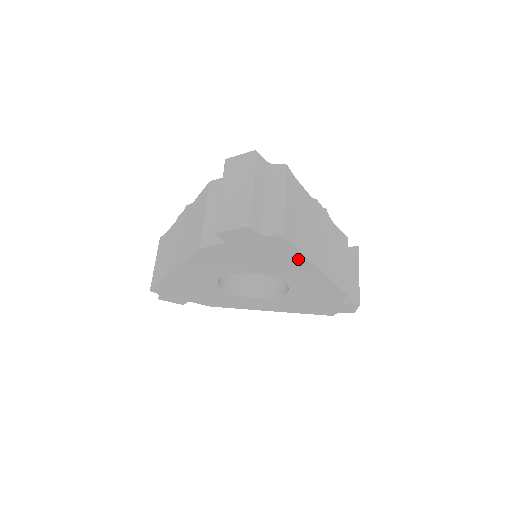
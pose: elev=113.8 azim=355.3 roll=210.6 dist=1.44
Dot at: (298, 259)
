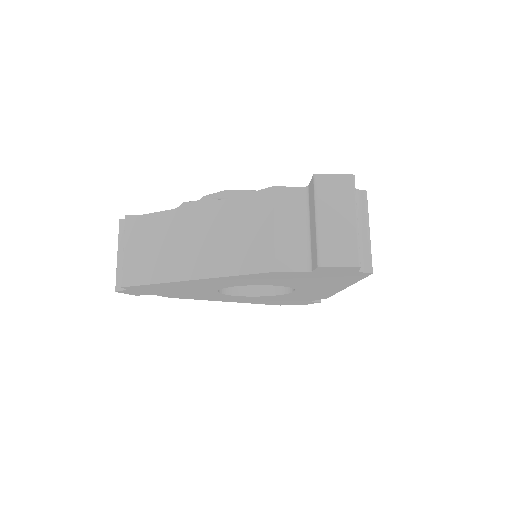
Dot at: (346, 283)
